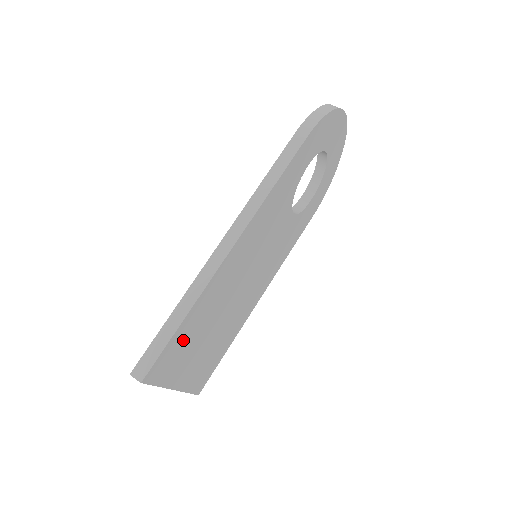
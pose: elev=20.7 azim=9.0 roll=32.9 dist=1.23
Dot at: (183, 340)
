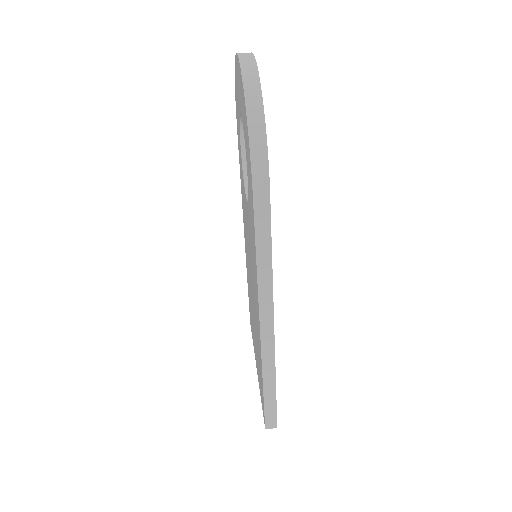
Dot at: occluded
